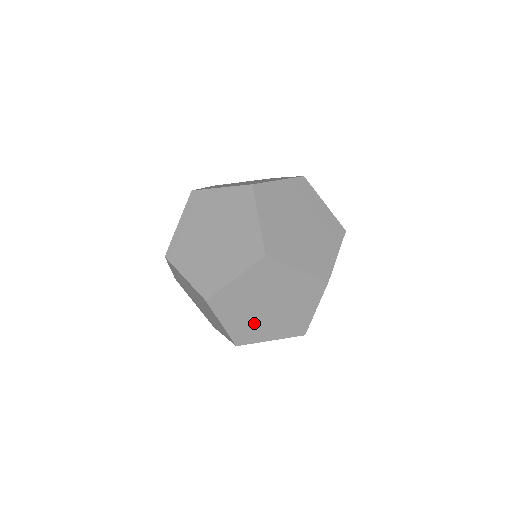
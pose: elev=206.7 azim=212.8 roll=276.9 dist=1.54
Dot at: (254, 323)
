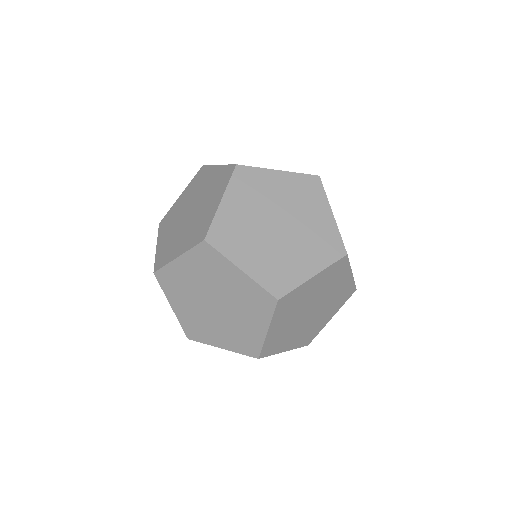
Dot at: (289, 330)
